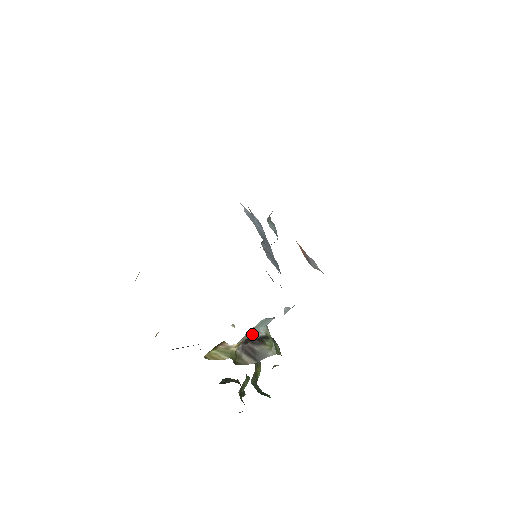
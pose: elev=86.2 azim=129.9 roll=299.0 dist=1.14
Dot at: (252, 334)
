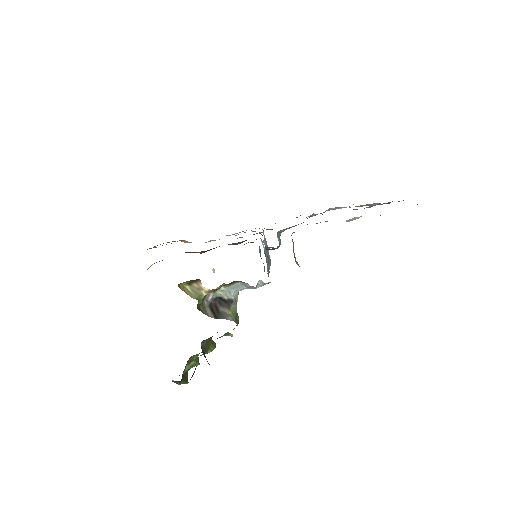
Dot at: (224, 293)
